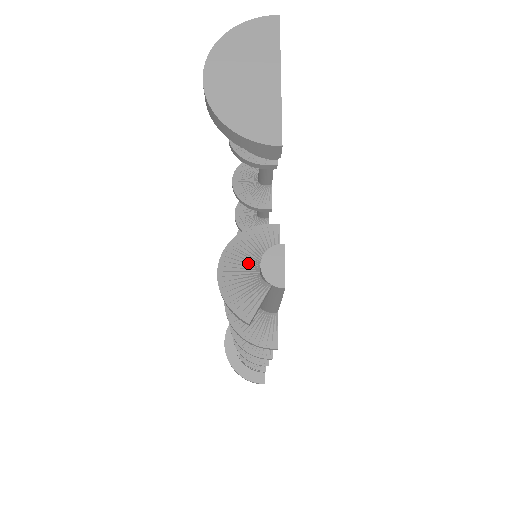
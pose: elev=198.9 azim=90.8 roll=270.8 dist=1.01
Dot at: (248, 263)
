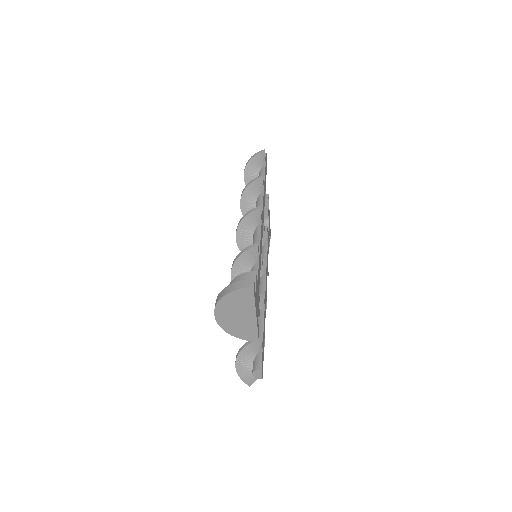
Dot at: (248, 362)
